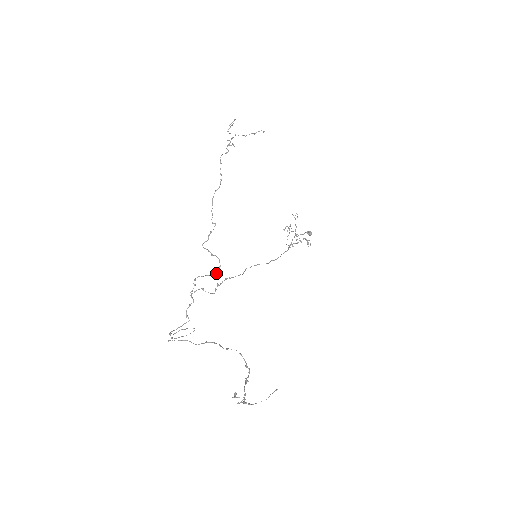
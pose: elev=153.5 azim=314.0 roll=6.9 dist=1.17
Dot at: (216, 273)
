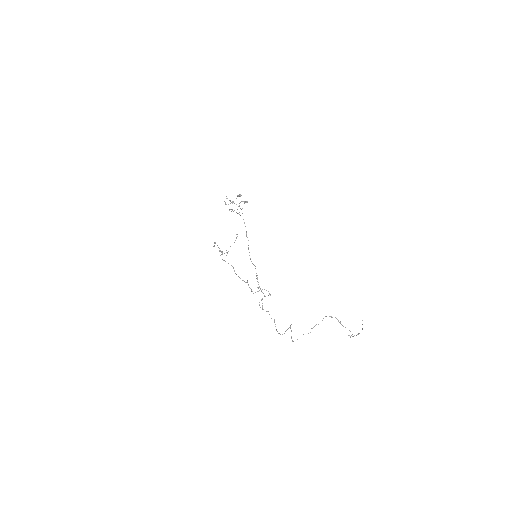
Dot at: occluded
